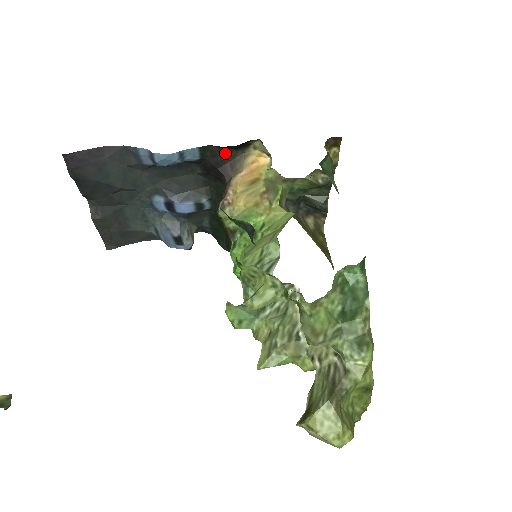
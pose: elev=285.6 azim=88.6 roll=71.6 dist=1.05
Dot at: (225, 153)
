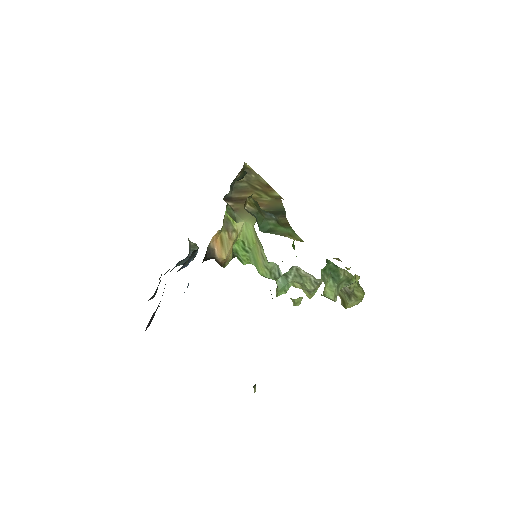
Dot at: occluded
